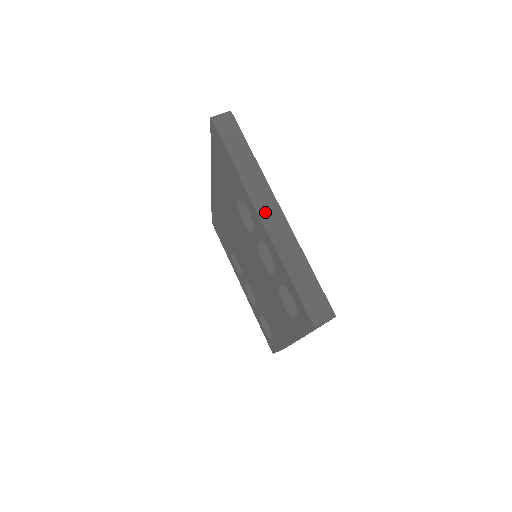
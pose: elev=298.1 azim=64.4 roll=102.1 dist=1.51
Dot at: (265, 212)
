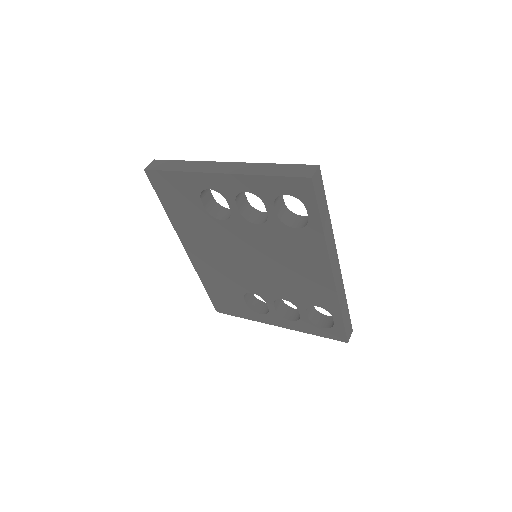
Dot at: (220, 170)
